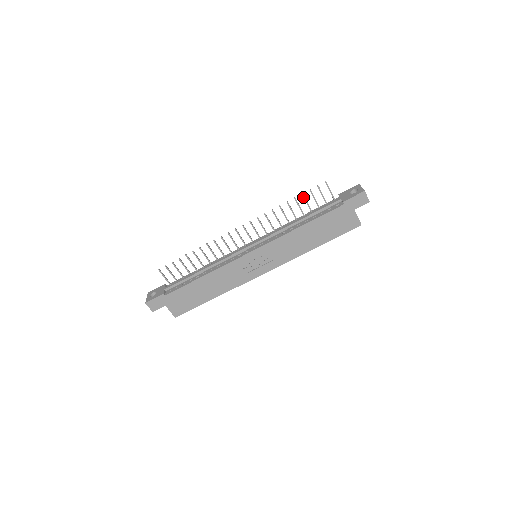
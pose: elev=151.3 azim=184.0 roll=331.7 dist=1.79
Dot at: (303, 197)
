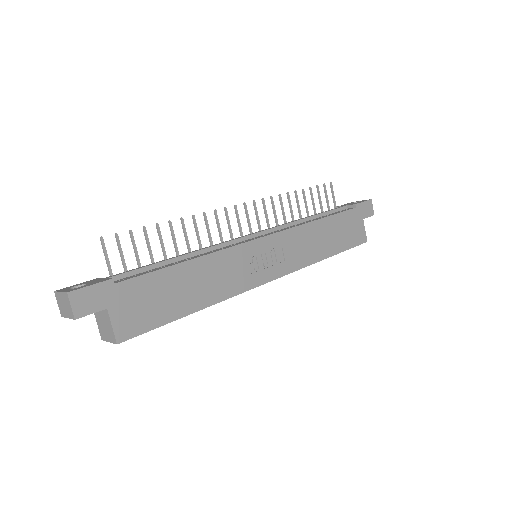
Dot at: (311, 192)
